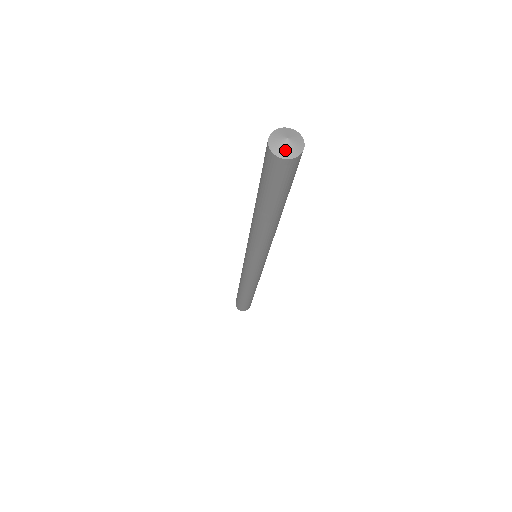
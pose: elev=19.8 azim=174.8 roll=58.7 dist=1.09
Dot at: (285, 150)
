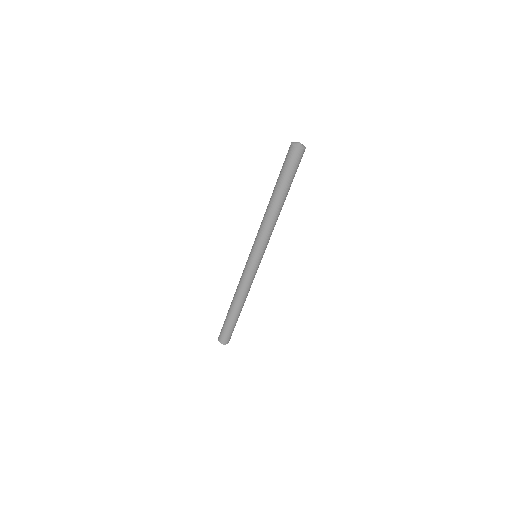
Dot at: (300, 146)
